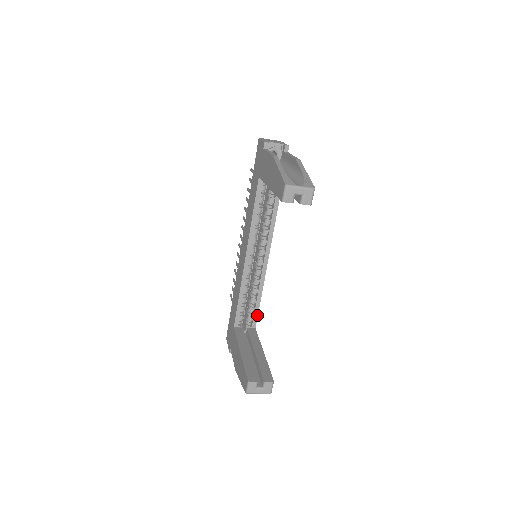
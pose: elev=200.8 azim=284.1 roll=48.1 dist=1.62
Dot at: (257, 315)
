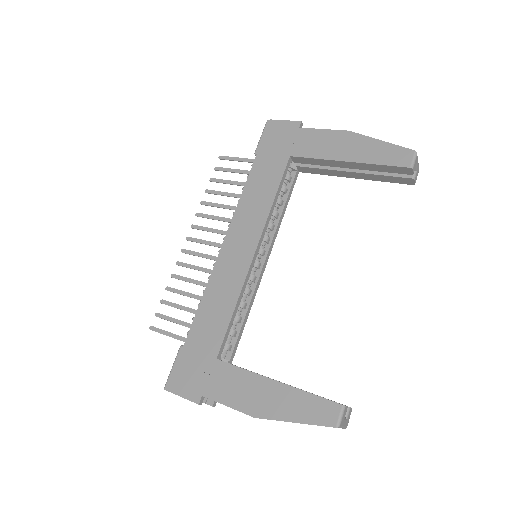
Dot at: (238, 343)
